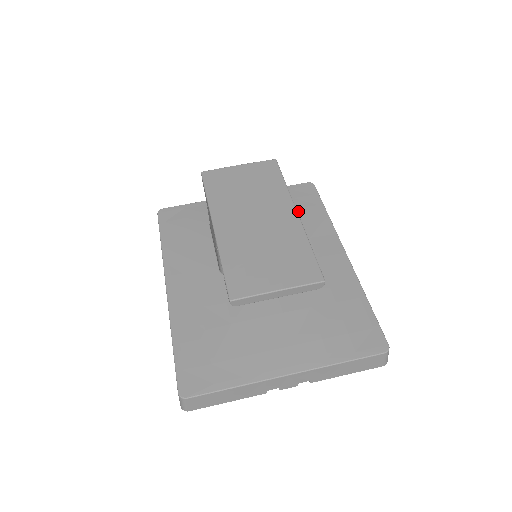
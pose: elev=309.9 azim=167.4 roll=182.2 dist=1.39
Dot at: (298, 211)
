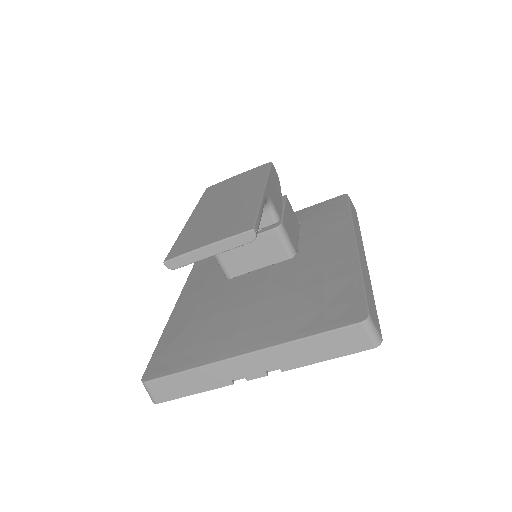
Dot at: (320, 218)
